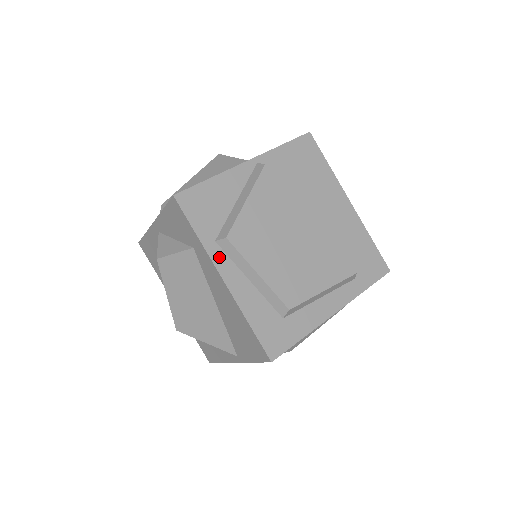
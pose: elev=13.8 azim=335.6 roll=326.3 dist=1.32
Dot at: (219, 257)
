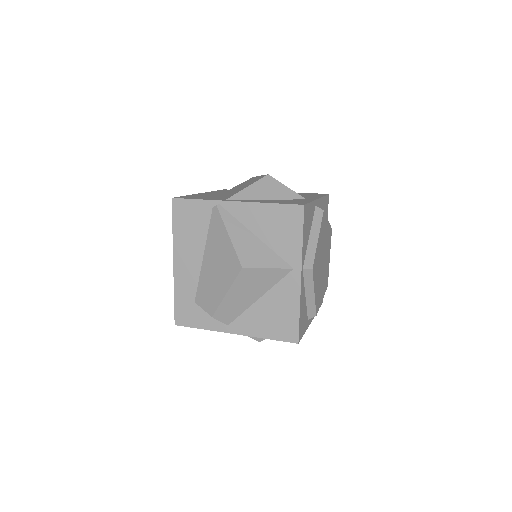
Dot at: (310, 320)
